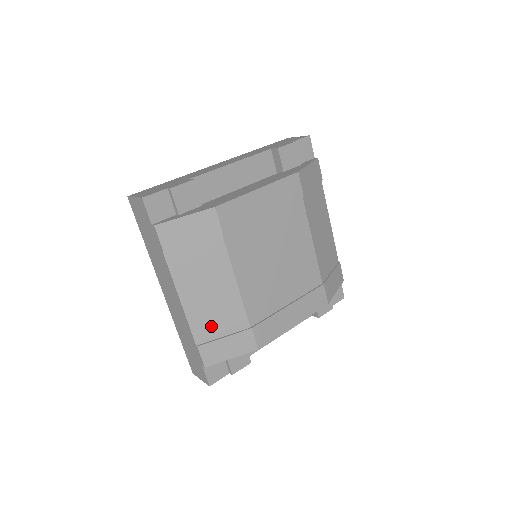
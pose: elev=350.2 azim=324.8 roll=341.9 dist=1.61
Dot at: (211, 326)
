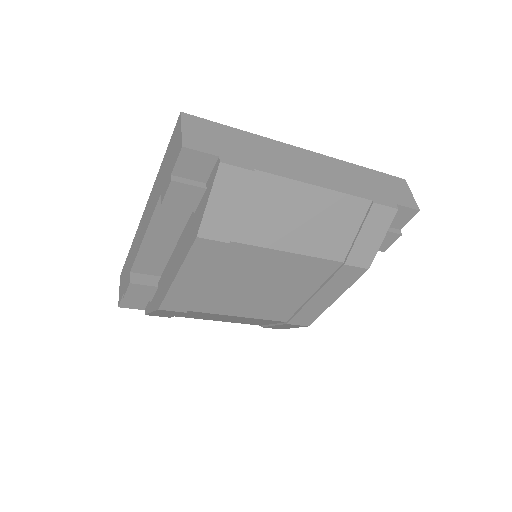
Dot at: (256, 323)
